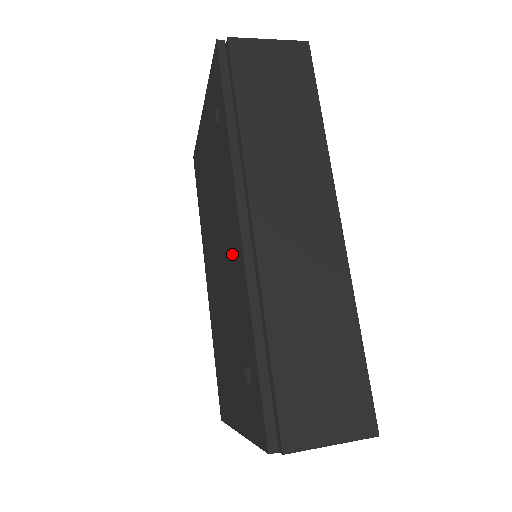
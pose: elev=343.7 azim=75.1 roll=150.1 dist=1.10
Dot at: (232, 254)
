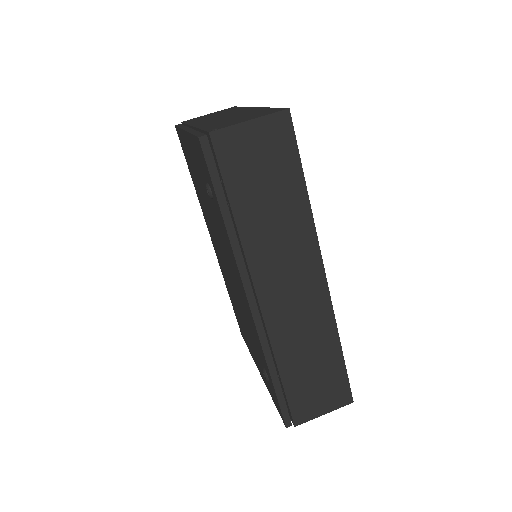
Dot at: (242, 298)
